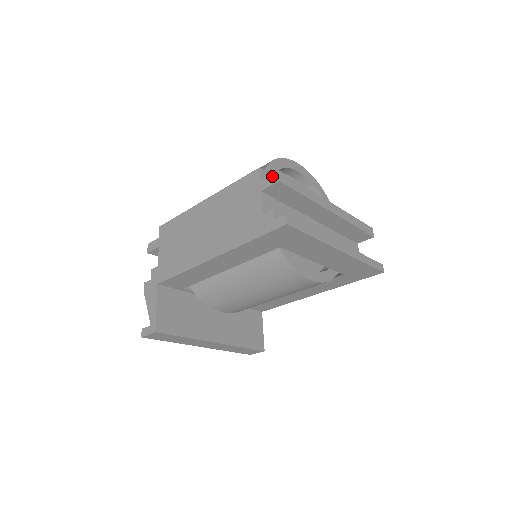
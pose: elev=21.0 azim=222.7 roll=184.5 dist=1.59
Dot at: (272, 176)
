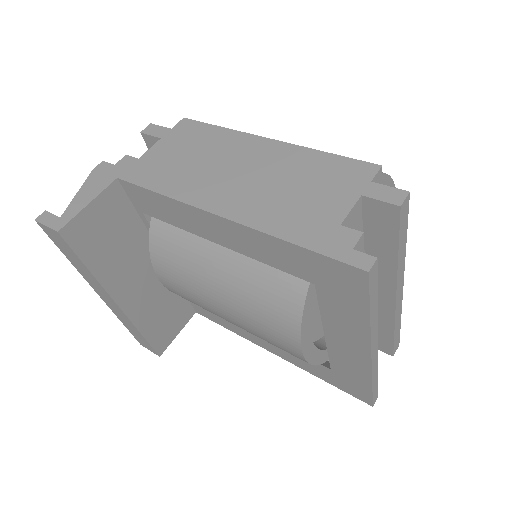
Dot at: (394, 191)
